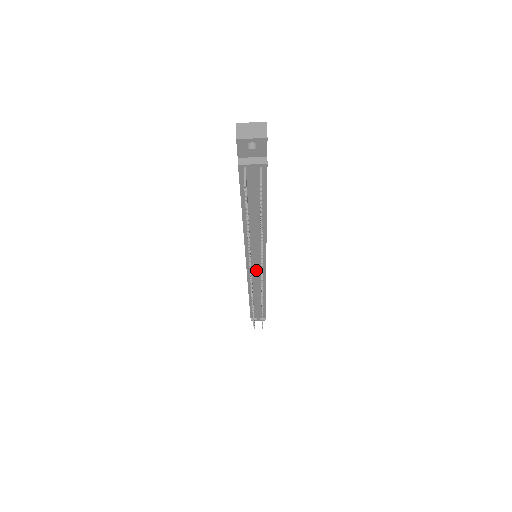
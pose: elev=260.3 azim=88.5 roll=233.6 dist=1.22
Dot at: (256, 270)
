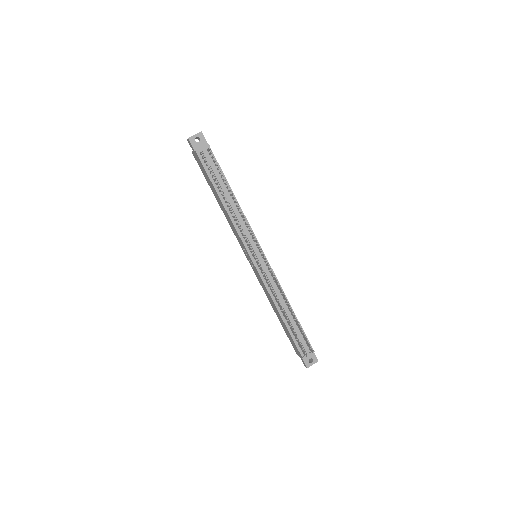
Dot at: (260, 260)
